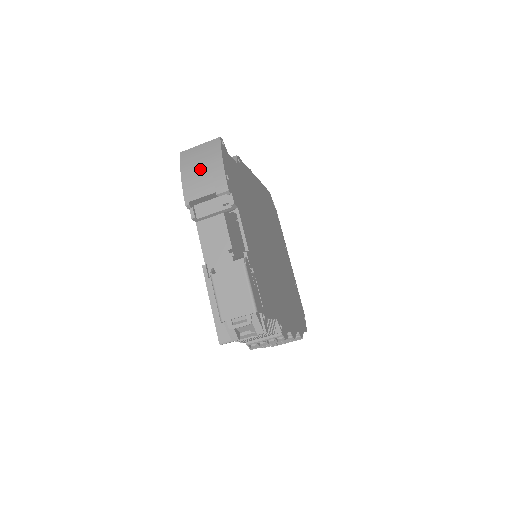
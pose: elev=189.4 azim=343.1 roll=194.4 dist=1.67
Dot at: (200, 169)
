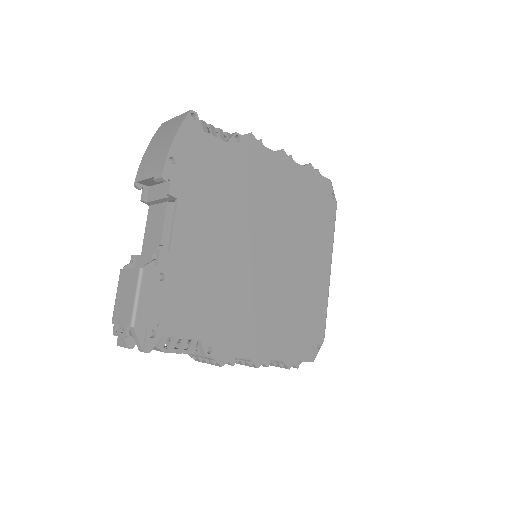
Dot at: (157, 146)
